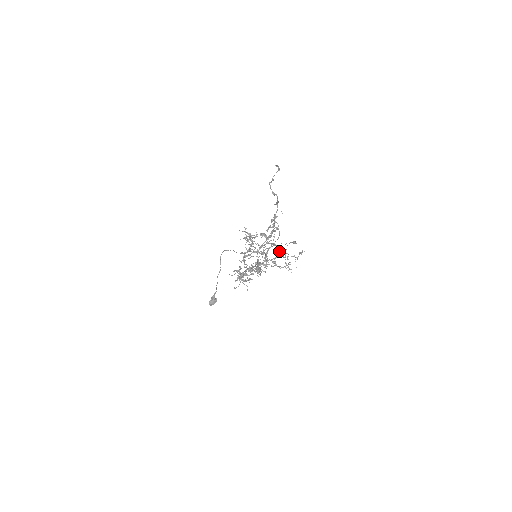
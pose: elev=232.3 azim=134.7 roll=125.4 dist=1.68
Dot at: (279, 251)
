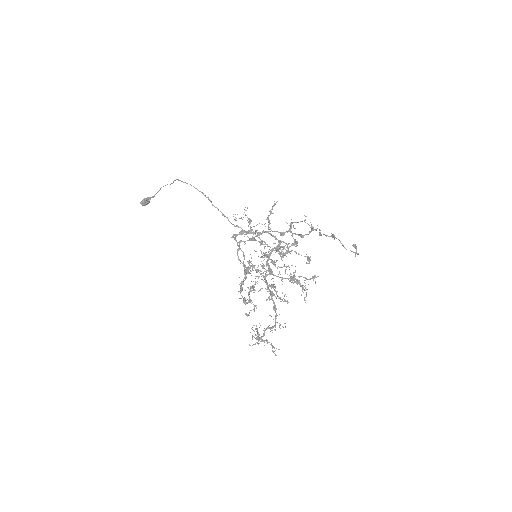
Dot at: (284, 255)
